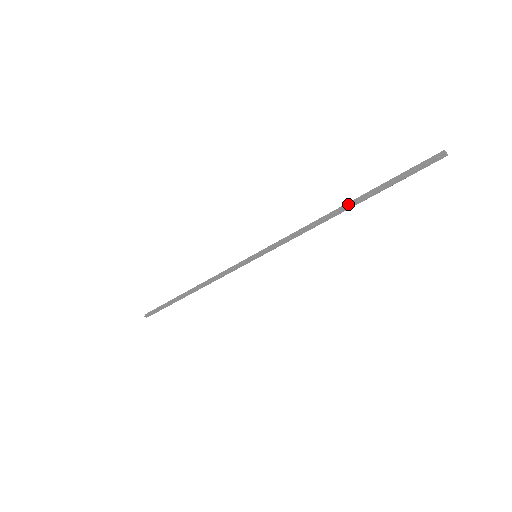
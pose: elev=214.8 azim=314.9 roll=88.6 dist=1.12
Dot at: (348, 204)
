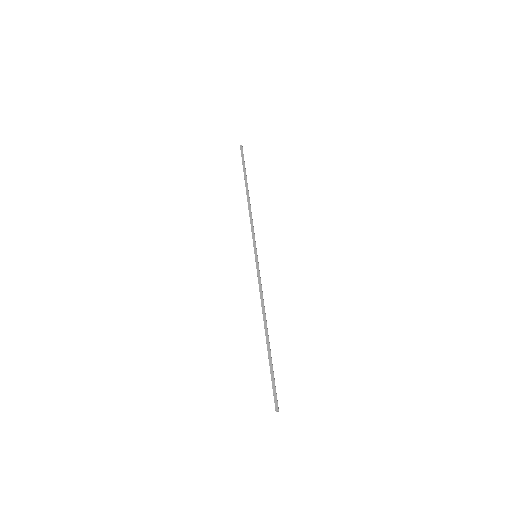
Dot at: occluded
